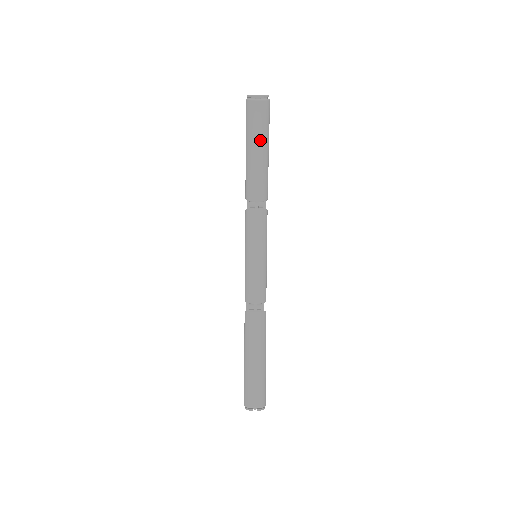
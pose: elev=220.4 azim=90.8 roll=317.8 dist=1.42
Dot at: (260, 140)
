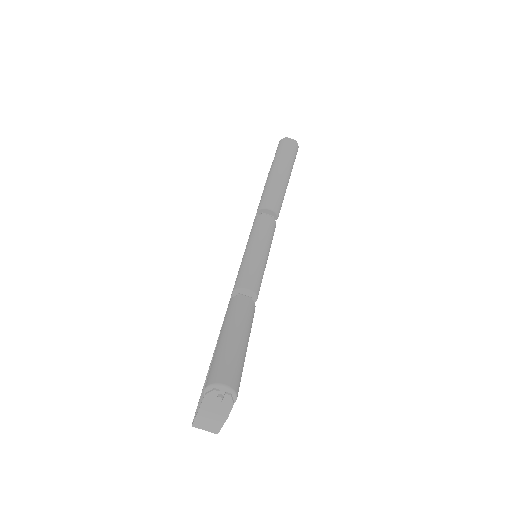
Dot at: (286, 164)
